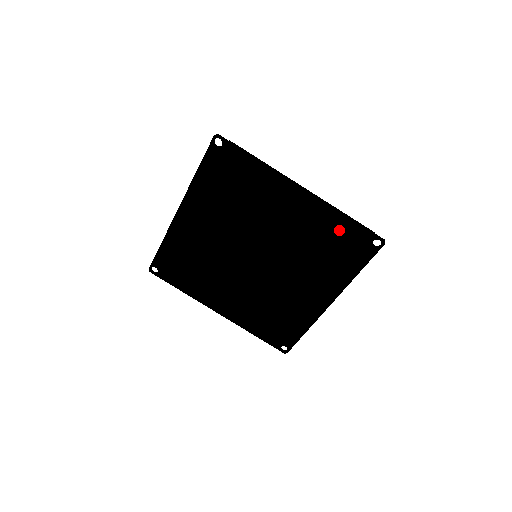
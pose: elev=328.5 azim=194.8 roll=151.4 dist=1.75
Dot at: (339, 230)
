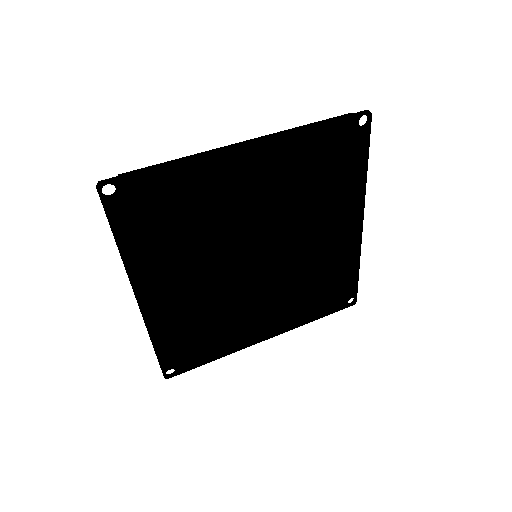
Dot at: (341, 275)
